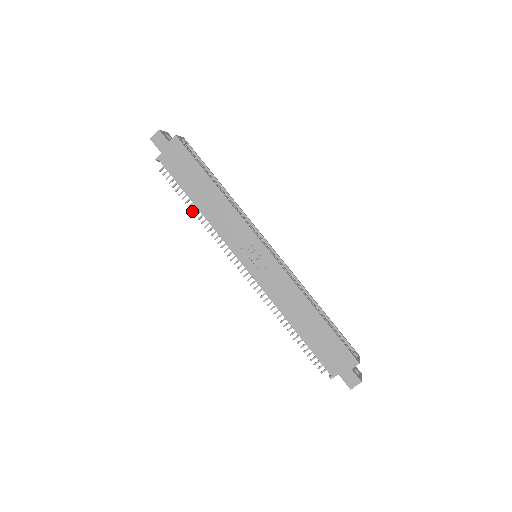
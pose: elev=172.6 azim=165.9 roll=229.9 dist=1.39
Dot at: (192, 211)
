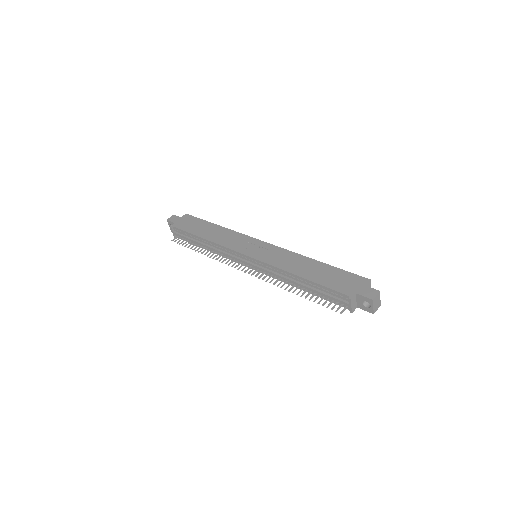
Dot at: occluded
